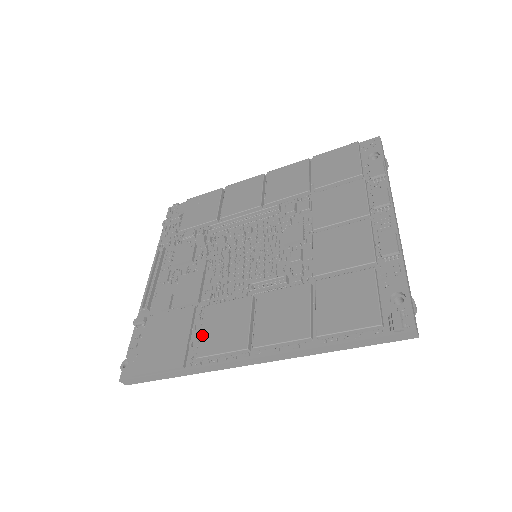
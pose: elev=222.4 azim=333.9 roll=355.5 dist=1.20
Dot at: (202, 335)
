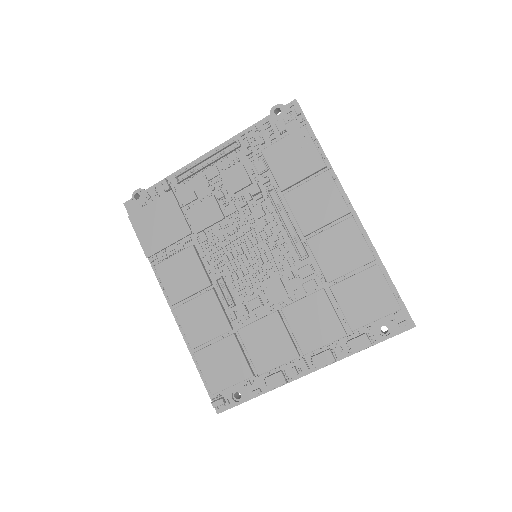
Dot at: (170, 260)
